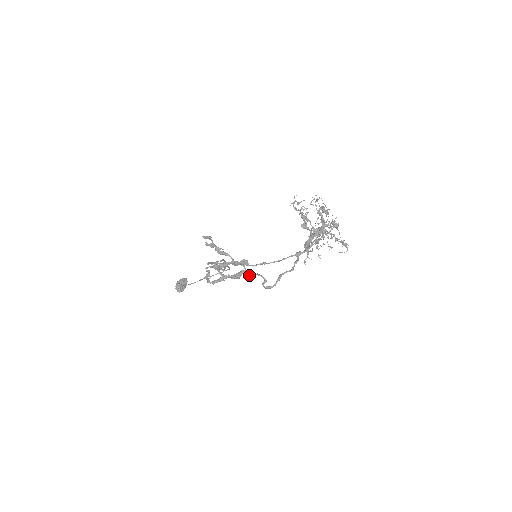
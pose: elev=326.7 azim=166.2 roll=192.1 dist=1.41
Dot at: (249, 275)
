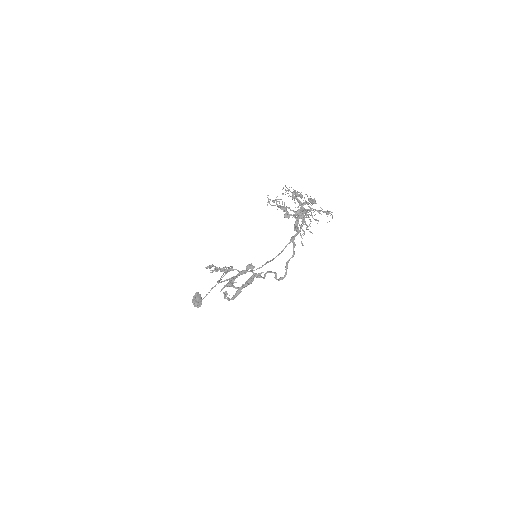
Dot at: (260, 277)
